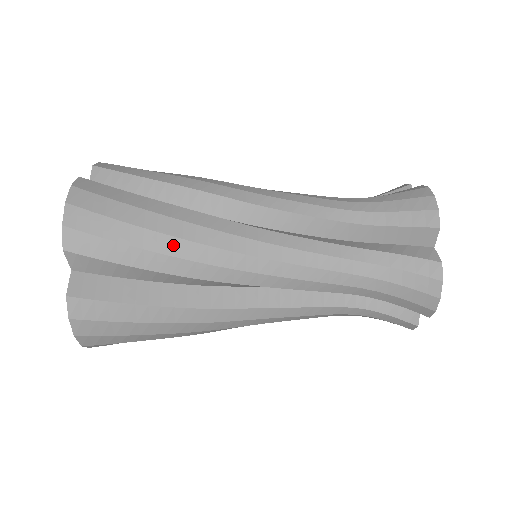
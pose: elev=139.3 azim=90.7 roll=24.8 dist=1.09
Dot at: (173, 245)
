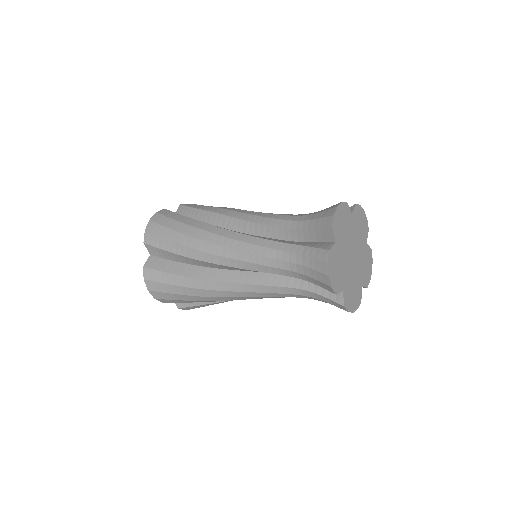
Dot at: (220, 207)
